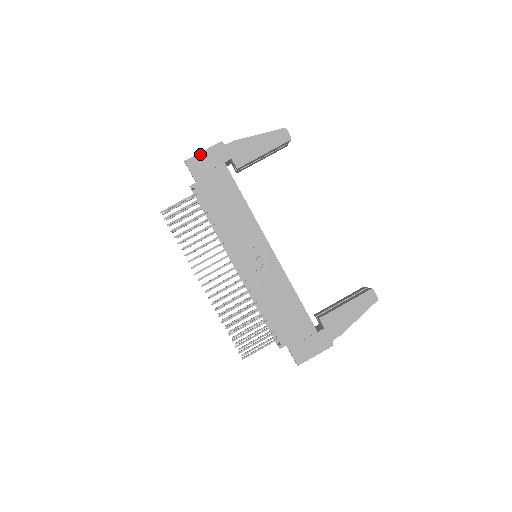
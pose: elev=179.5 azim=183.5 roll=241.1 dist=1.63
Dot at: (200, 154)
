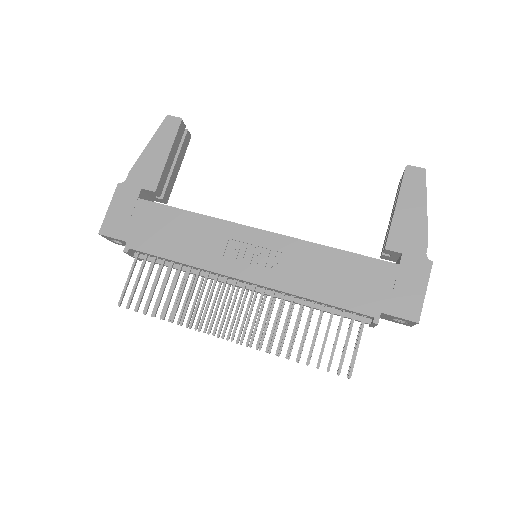
Dot at: (108, 213)
